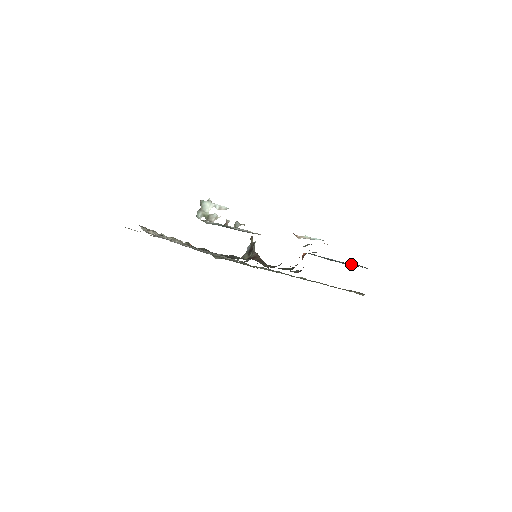
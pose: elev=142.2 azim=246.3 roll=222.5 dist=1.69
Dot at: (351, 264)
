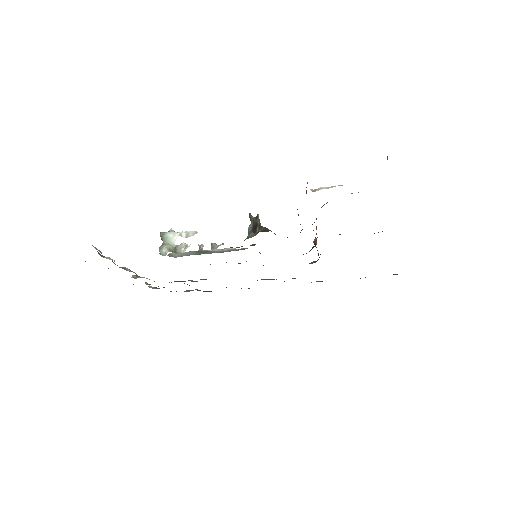
Dot at: (378, 232)
